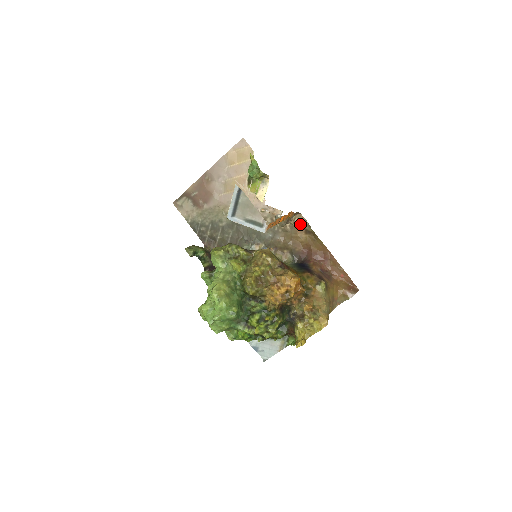
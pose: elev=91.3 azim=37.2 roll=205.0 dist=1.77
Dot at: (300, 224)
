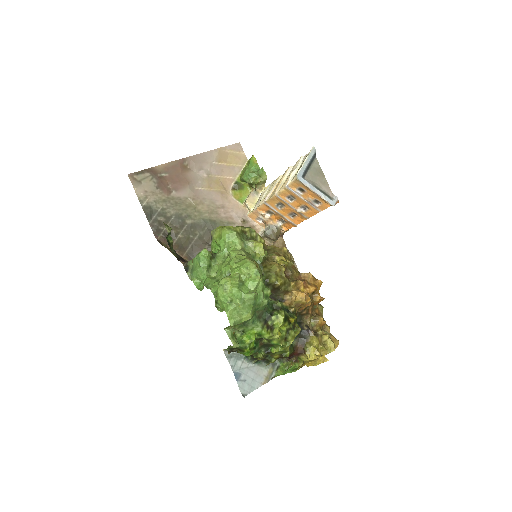
Dot at: occluded
